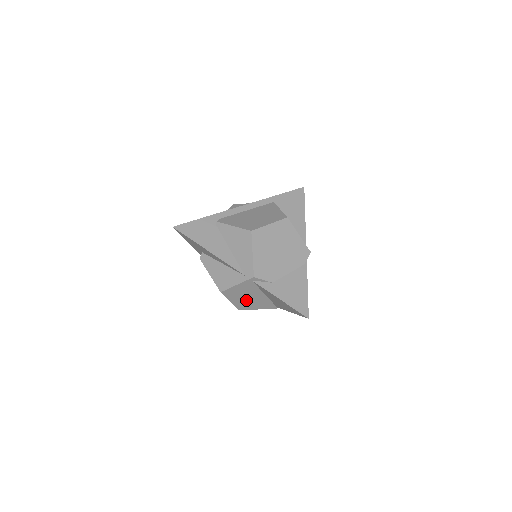
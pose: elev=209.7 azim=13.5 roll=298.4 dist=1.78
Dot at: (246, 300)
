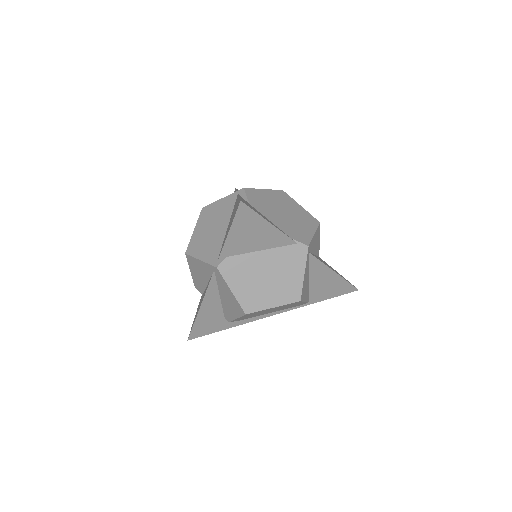
Dot at: (206, 233)
